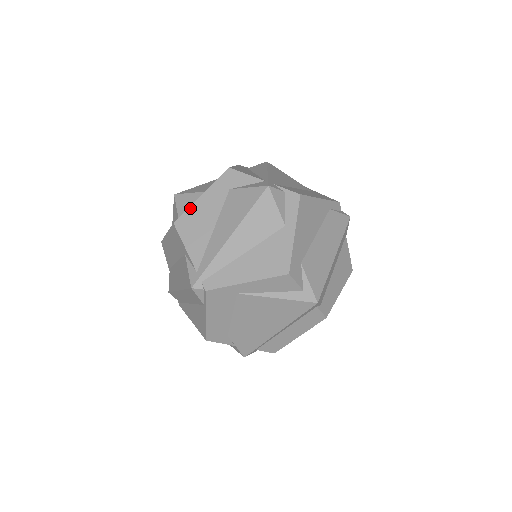
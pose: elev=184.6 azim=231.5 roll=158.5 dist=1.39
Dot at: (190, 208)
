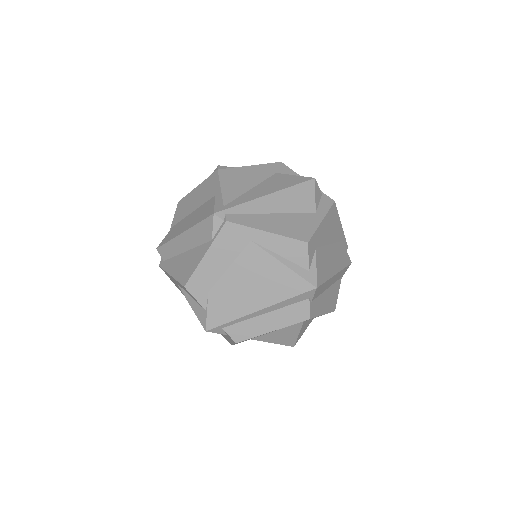
Dot at: (237, 168)
